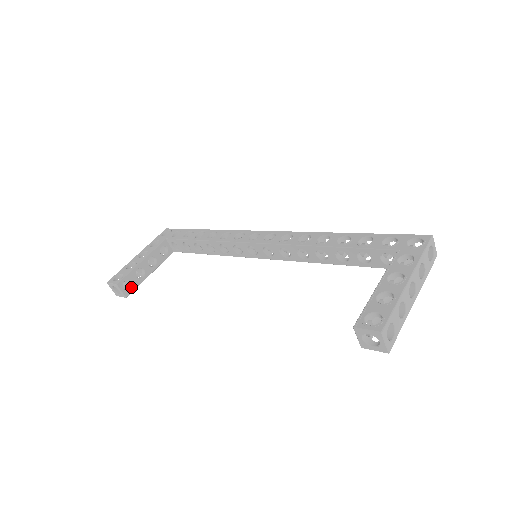
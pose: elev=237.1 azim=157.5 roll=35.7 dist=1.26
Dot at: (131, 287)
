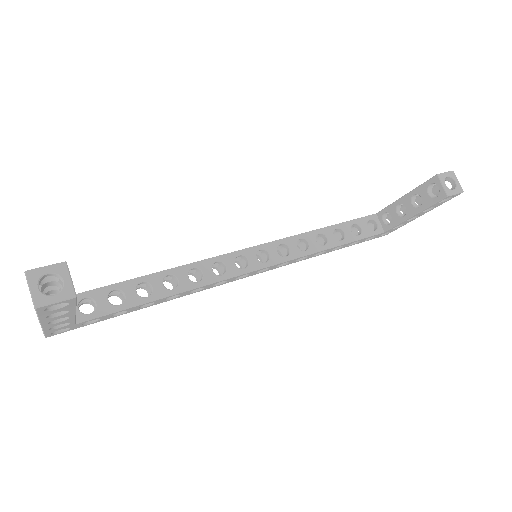
Dot at: occluded
